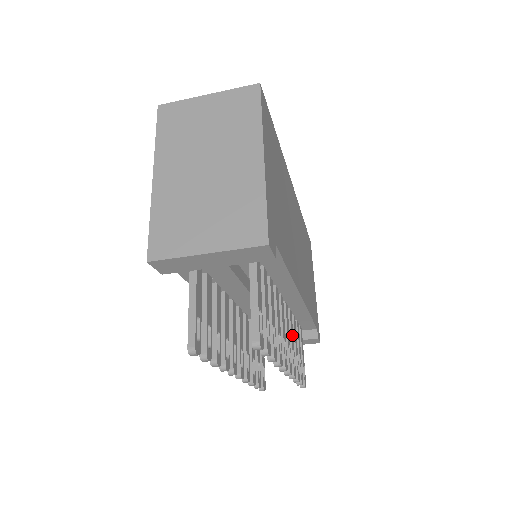
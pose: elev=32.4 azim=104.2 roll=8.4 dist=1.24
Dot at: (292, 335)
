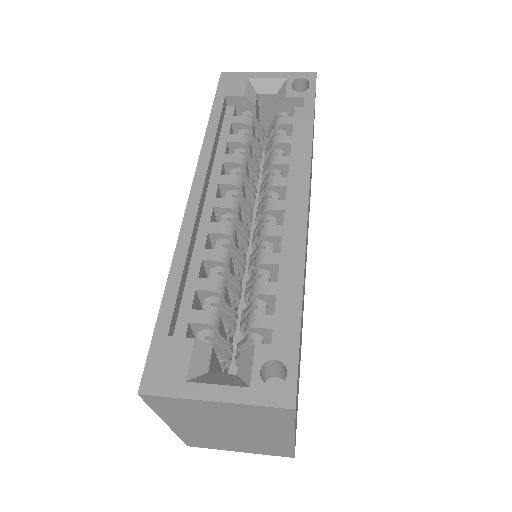
Dot at: occluded
